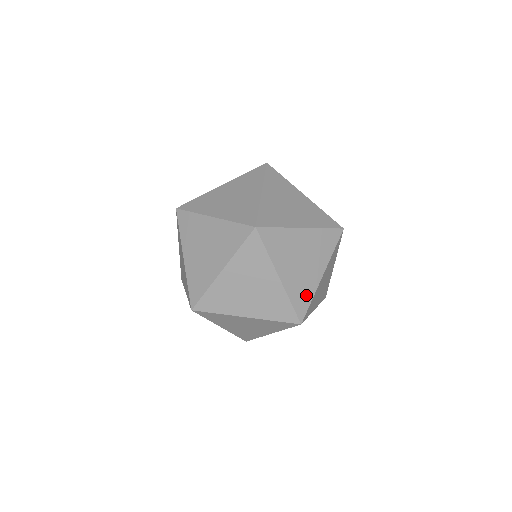
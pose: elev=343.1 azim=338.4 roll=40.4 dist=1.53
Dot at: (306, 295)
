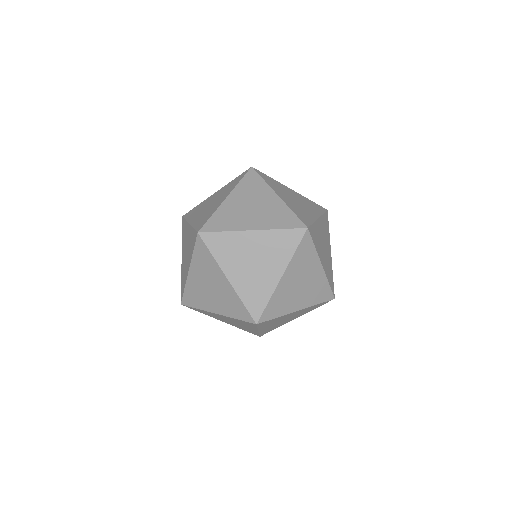
Dot at: (279, 309)
